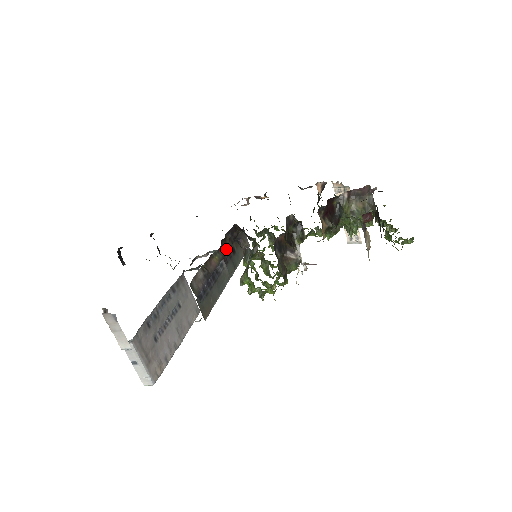
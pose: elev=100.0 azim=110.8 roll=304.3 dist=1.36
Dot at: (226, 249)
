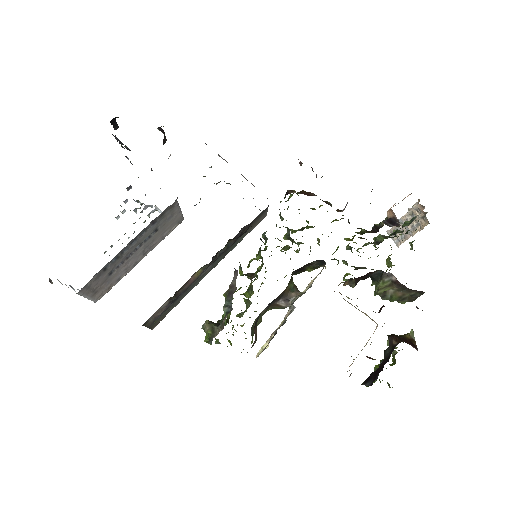
Dot at: occluded
